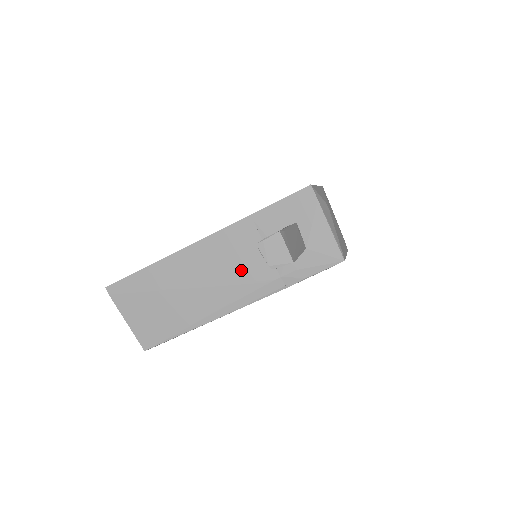
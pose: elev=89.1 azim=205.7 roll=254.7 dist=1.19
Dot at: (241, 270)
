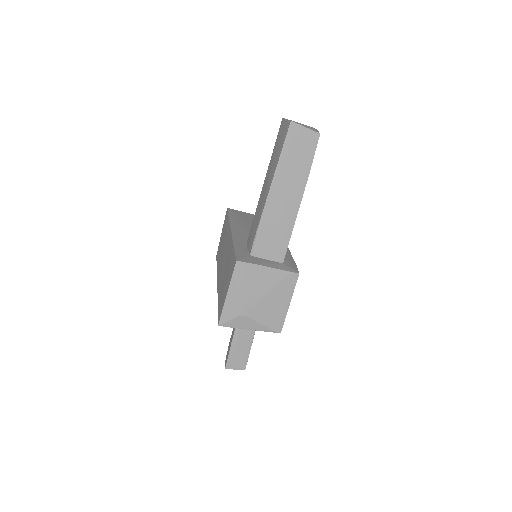
Dot at: occluded
